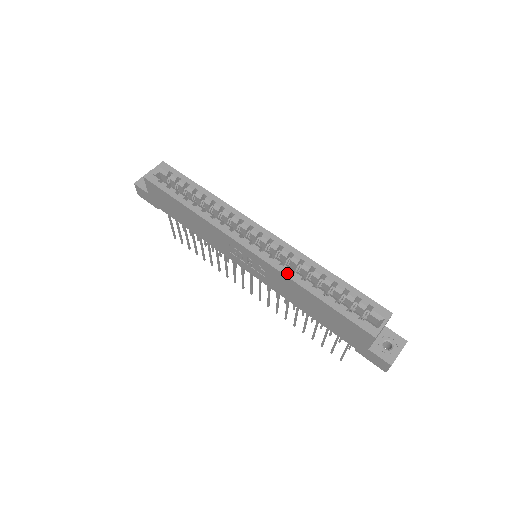
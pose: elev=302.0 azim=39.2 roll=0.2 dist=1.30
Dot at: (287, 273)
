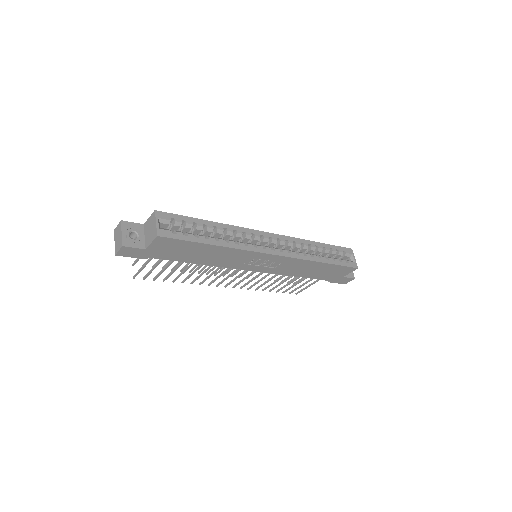
Dot at: (304, 257)
